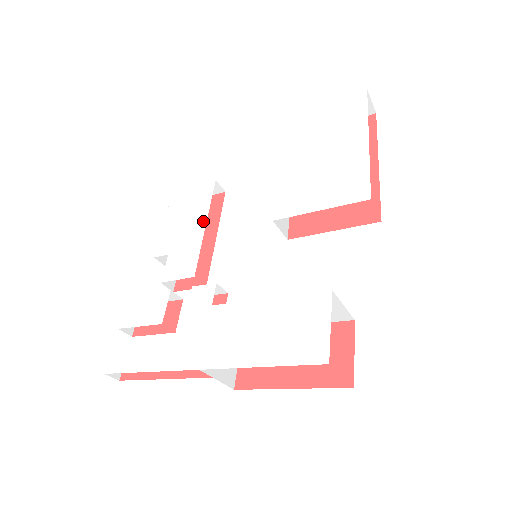
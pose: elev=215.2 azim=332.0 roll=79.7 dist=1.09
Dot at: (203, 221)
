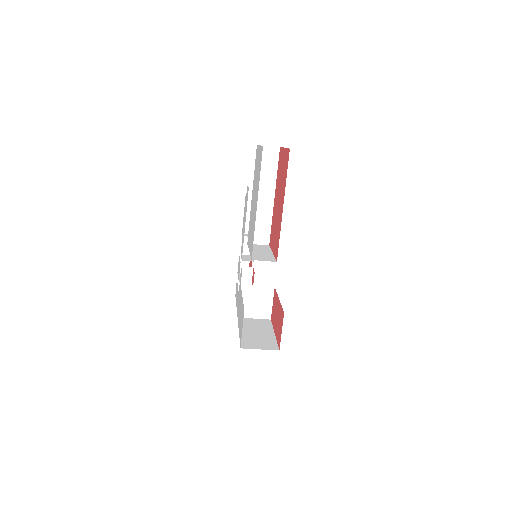
Dot at: (245, 221)
